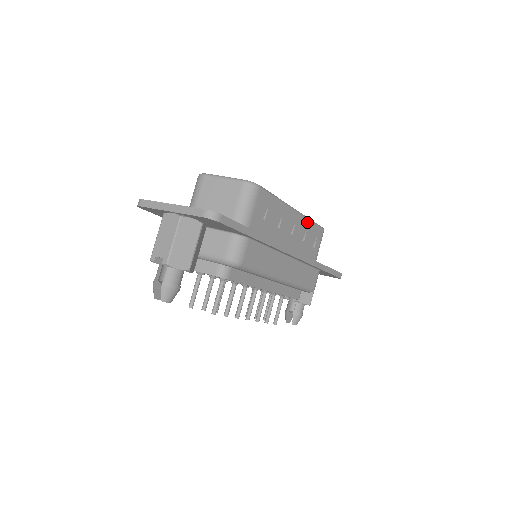
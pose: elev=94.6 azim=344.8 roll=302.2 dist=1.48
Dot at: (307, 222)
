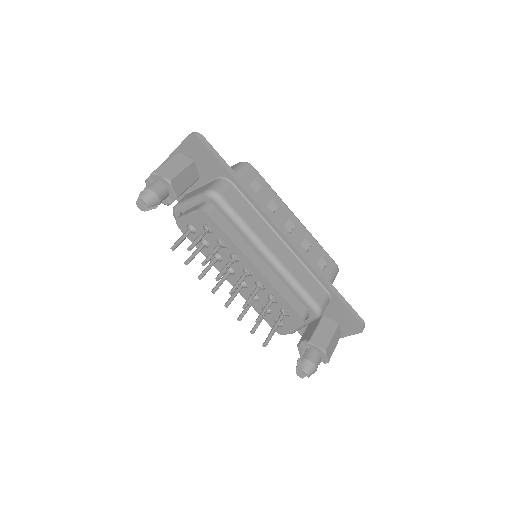
Dot at: (312, 239)
